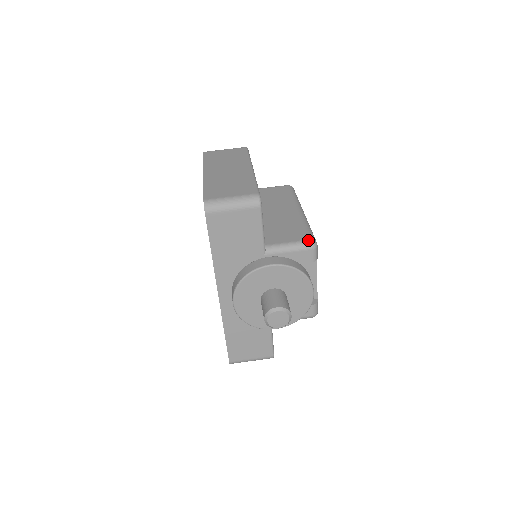
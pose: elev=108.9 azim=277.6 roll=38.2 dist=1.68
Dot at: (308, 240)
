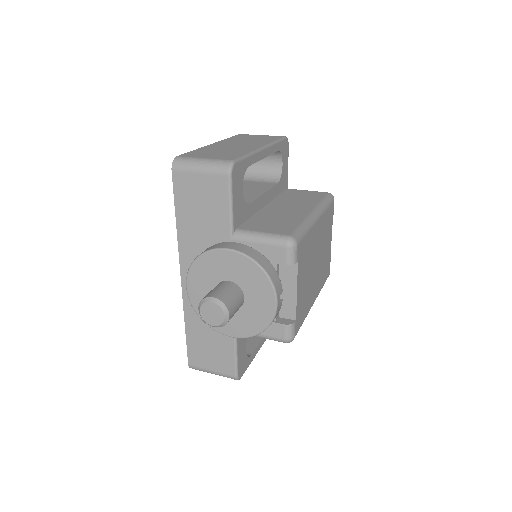
Dot at: (286, 235)
